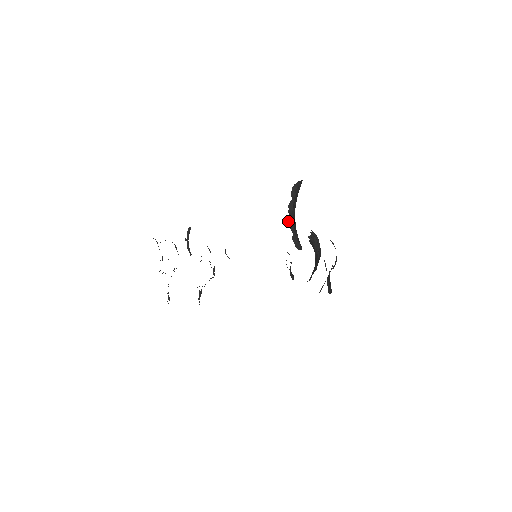
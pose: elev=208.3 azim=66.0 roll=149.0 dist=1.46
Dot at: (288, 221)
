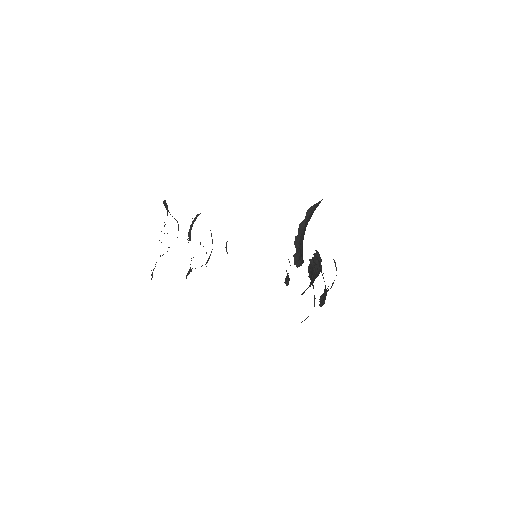
Dot at: (295, 238)
